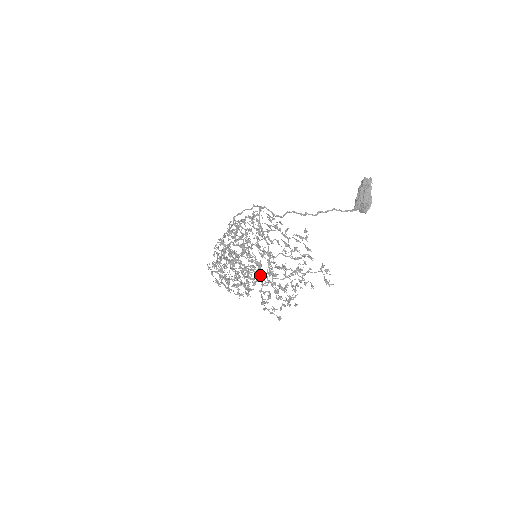
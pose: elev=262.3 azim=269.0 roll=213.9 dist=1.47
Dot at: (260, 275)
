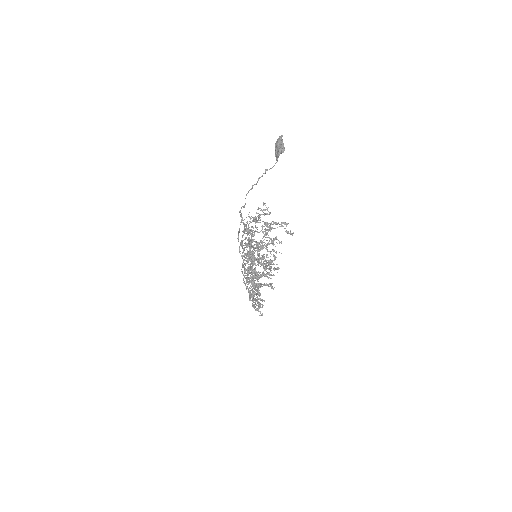
Dot at: (253, 262)
